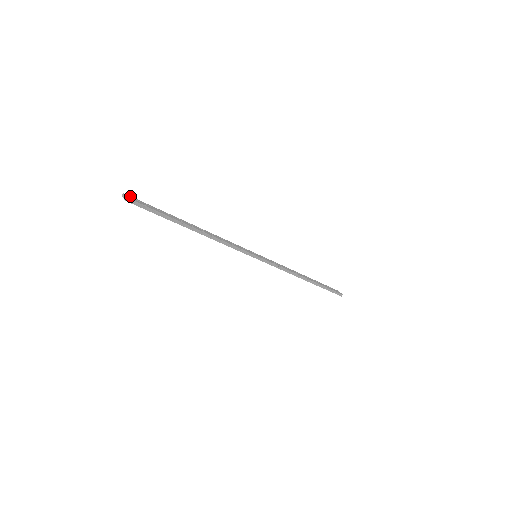
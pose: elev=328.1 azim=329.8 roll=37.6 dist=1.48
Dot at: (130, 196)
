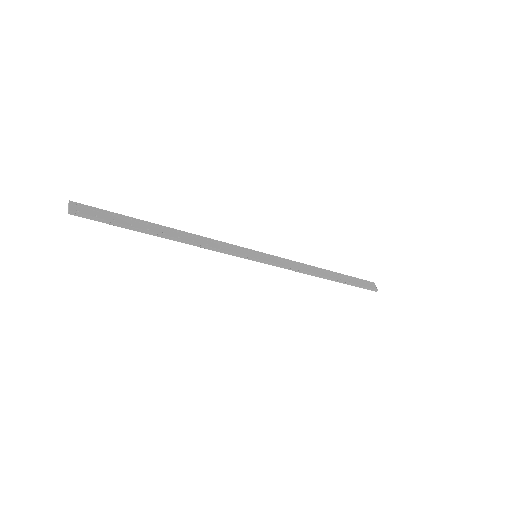
Dot at: (79, 203)
